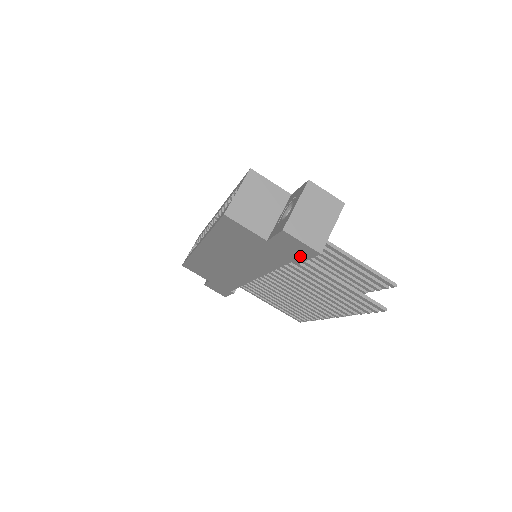
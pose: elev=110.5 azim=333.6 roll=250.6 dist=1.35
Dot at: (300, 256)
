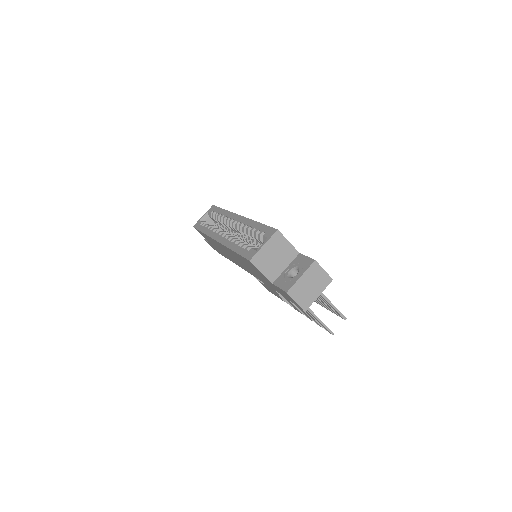
Dot at: (291, 300)
